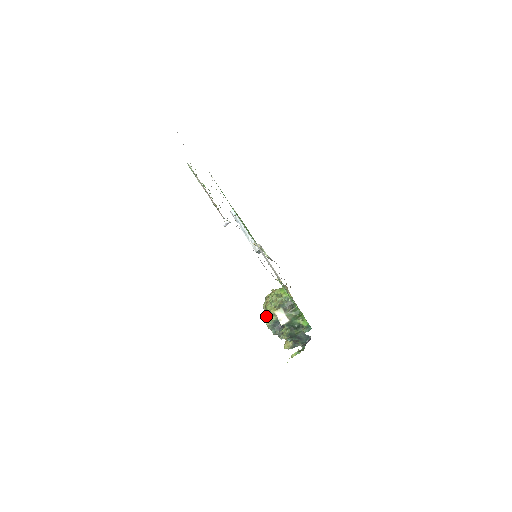
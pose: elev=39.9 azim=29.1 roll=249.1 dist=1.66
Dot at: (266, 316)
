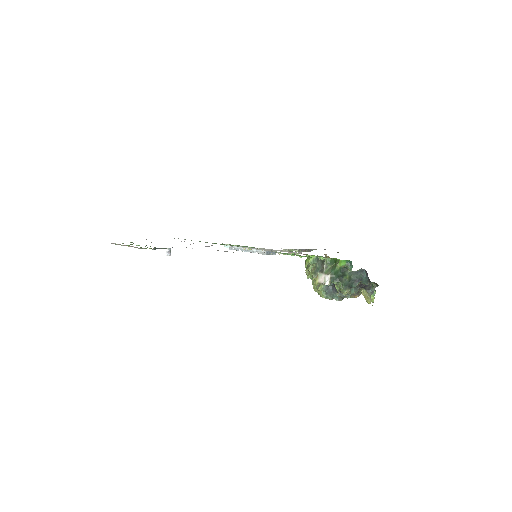
Dot at: (317, 292)
